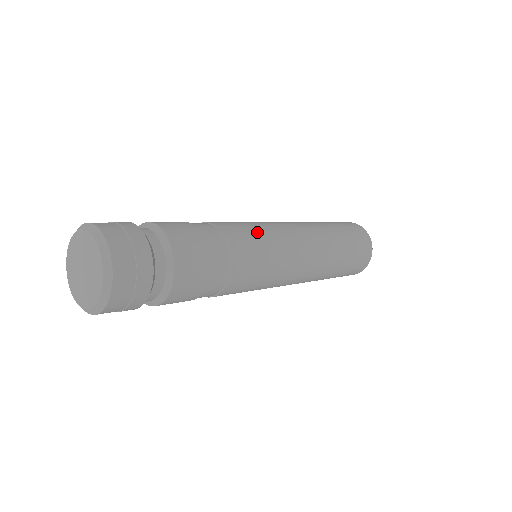
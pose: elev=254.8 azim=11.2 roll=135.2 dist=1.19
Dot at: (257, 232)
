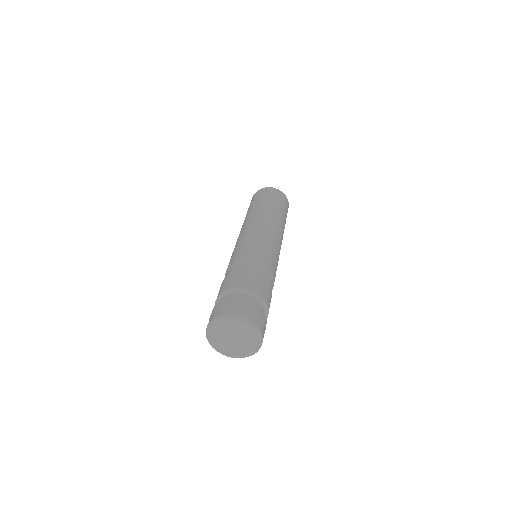
Dot at: (271, 252)
